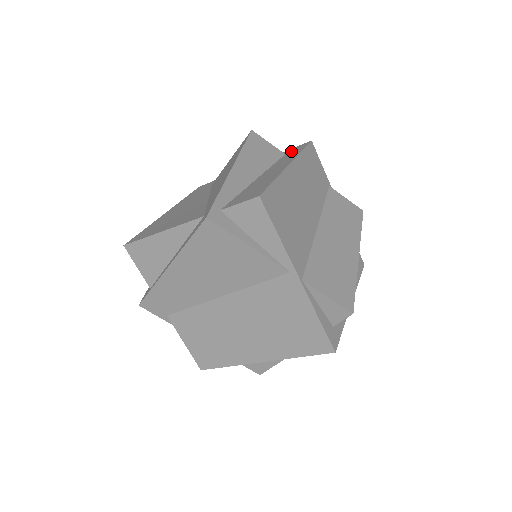
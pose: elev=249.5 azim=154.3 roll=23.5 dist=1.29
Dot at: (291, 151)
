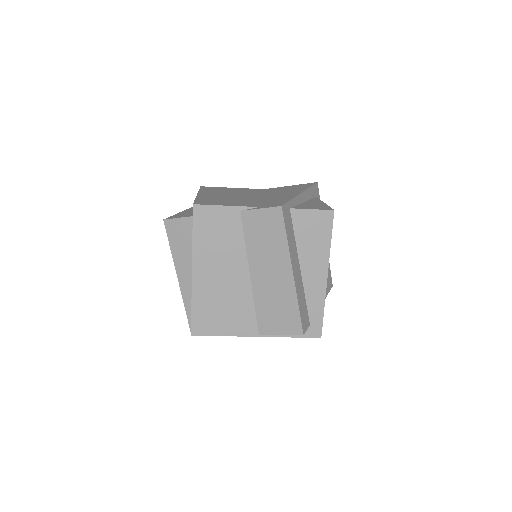
Dot at: occluded
